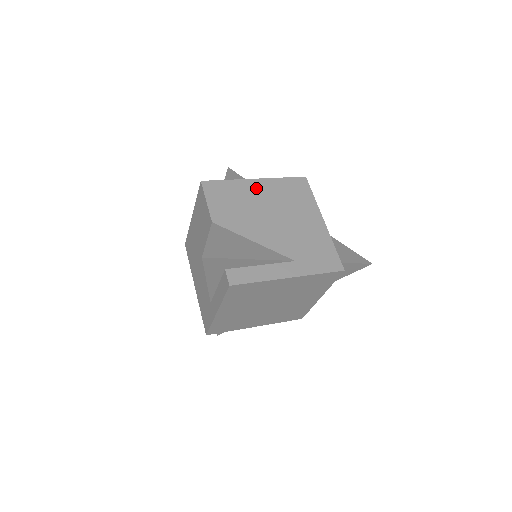
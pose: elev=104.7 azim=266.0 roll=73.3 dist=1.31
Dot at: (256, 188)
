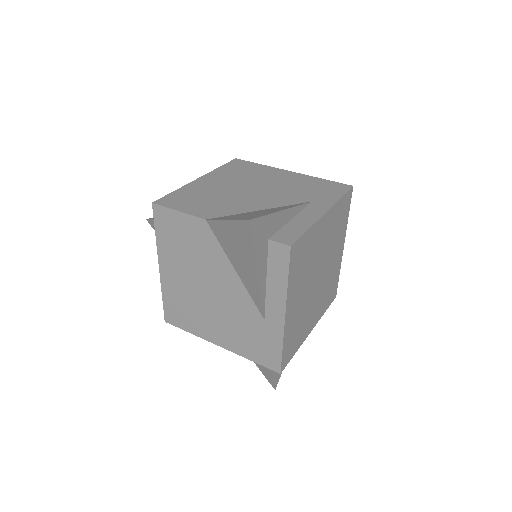
Dot at: (208, 182)
